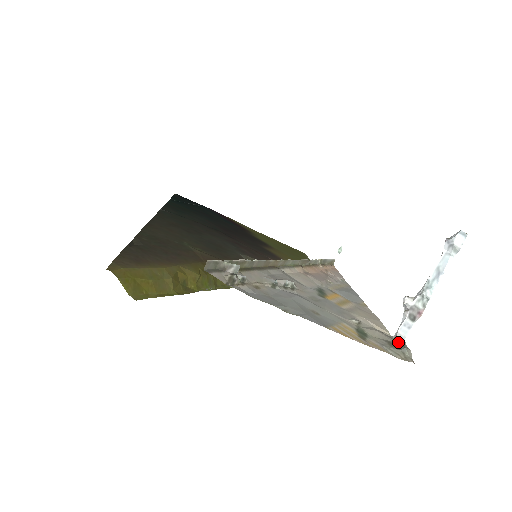
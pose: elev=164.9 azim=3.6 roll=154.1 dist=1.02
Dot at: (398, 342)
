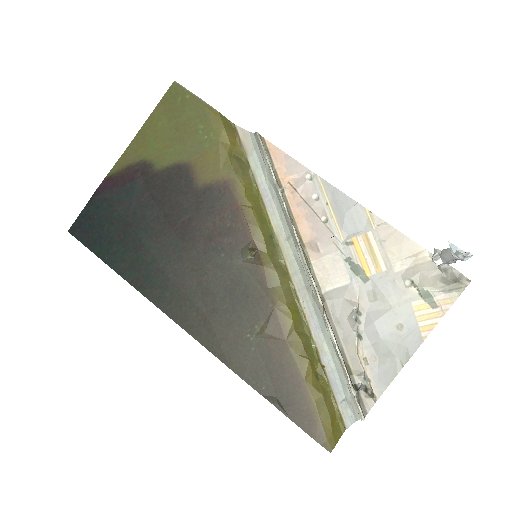
Dot at: (446, 270)
